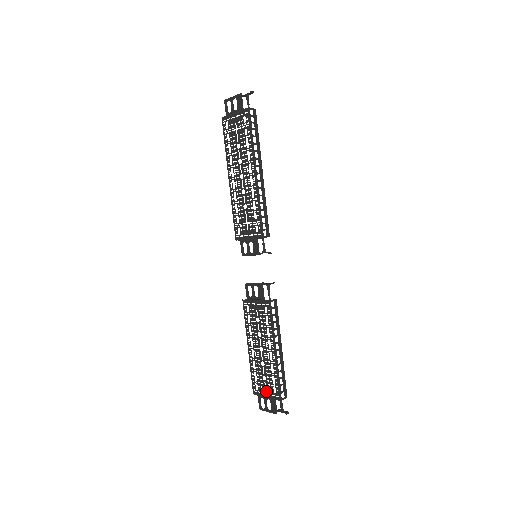
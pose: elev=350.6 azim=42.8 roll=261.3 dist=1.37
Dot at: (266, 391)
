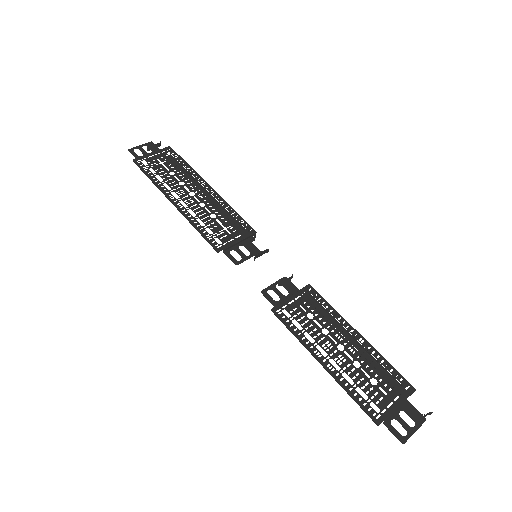
Dot at: (390, 397)
